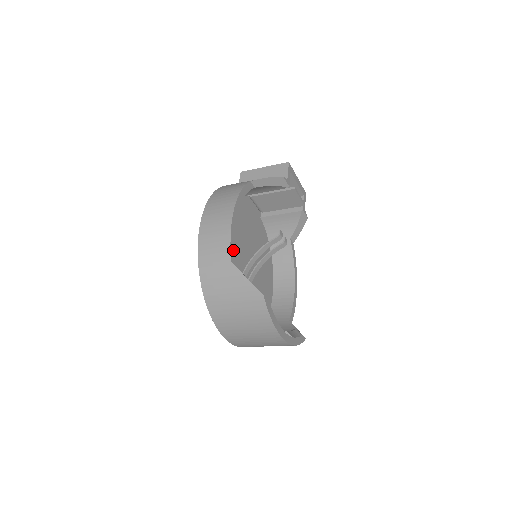
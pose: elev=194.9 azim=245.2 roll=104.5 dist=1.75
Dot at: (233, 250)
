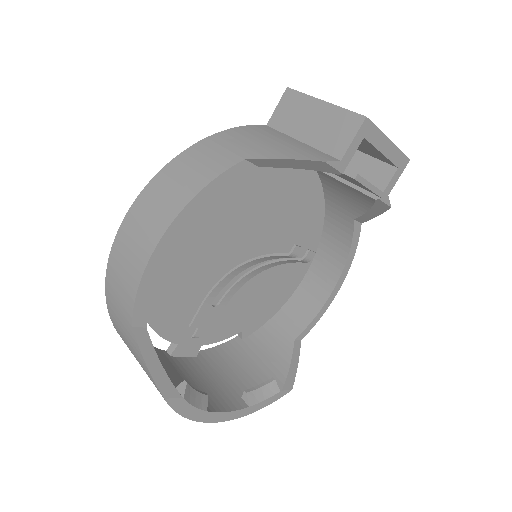
Dot at: (143, 306)
